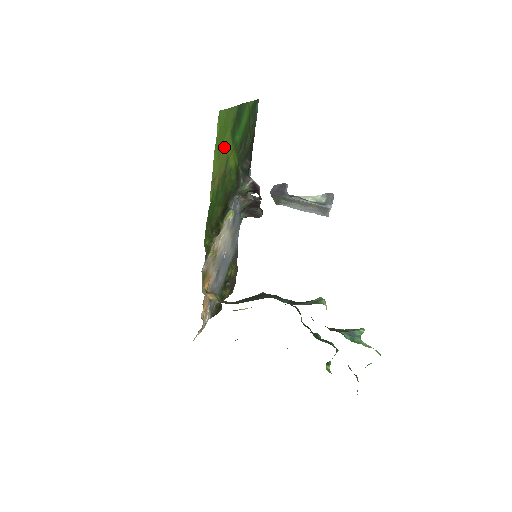
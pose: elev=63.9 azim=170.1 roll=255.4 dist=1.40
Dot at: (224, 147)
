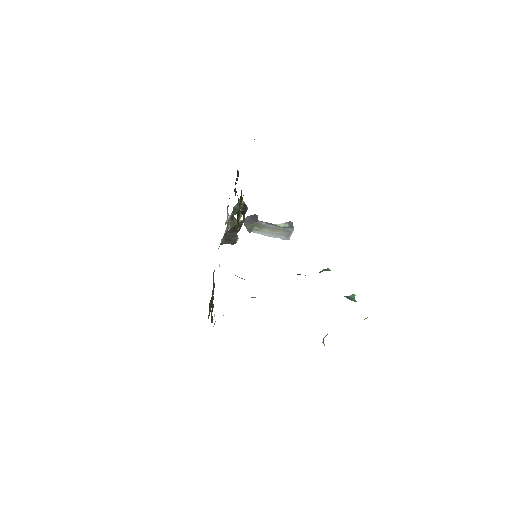
Dot at: occluded
